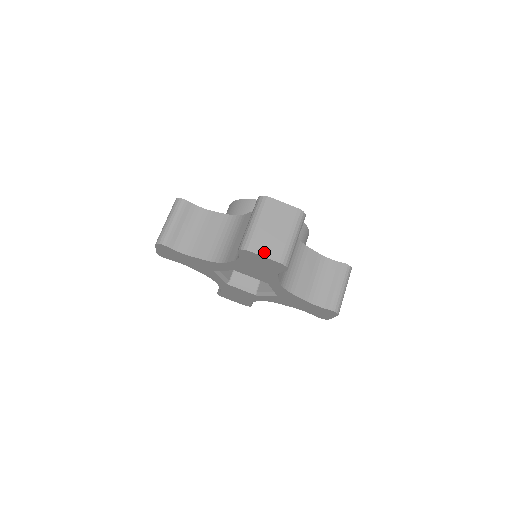
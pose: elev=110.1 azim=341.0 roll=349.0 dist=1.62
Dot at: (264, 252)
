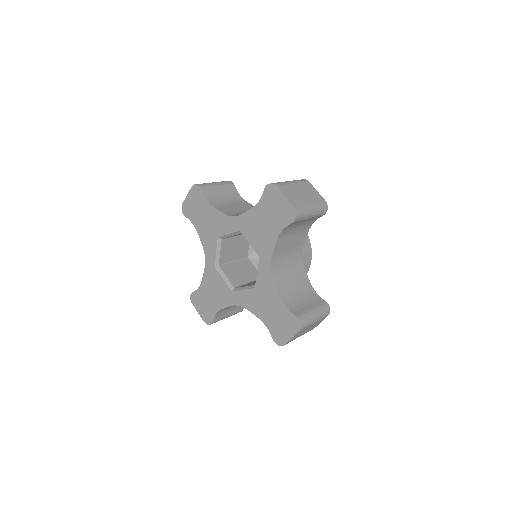
Dot at: (286, 194)
